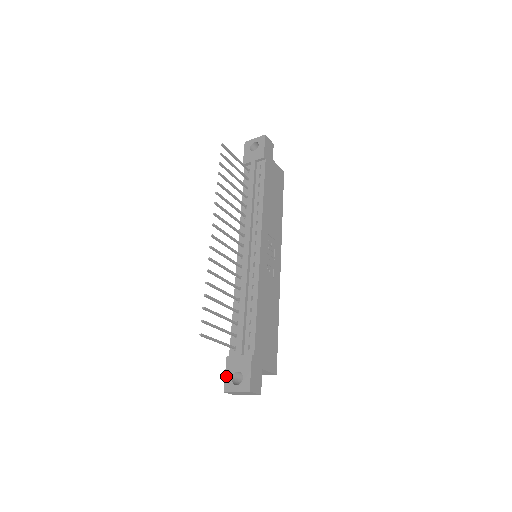
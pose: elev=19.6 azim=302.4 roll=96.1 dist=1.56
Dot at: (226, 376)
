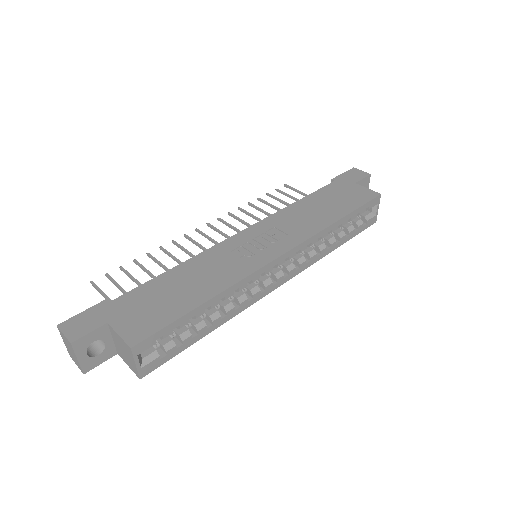
Dot at: occluded
